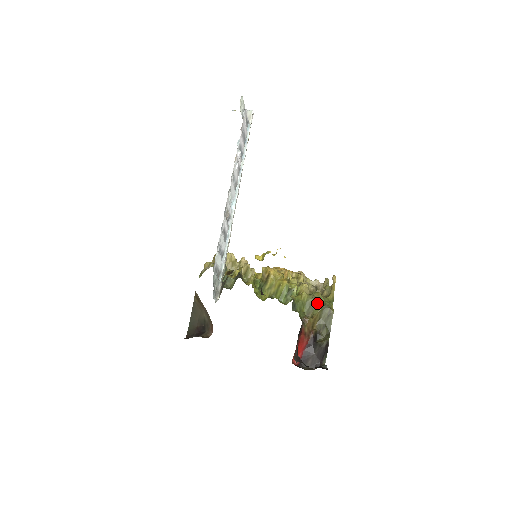
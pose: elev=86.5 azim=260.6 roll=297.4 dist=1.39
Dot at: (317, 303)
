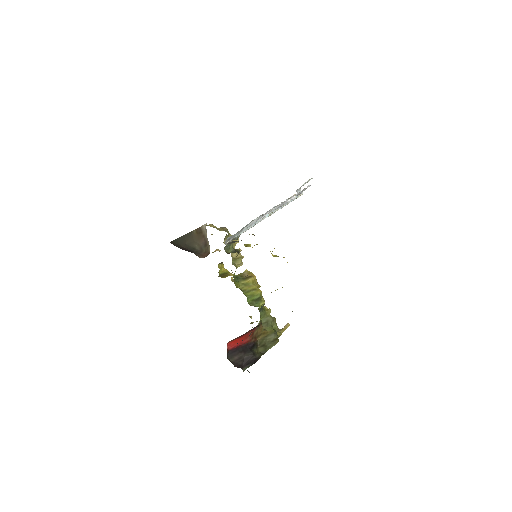
Dot at: (272, 325)
